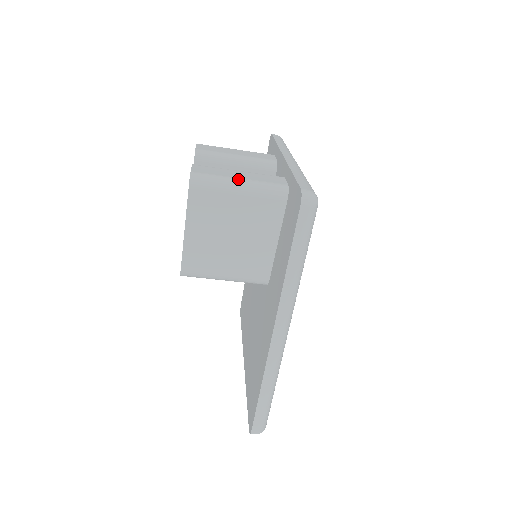
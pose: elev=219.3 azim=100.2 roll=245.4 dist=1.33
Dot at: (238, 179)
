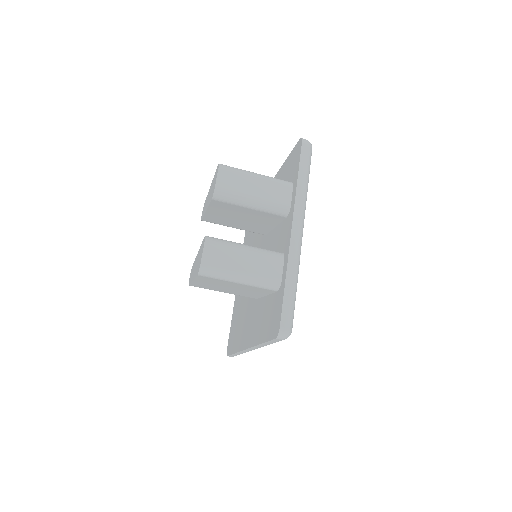
Dot at: (240, 274)
